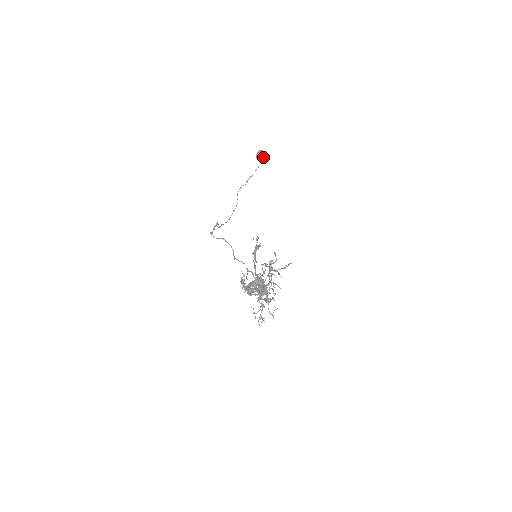
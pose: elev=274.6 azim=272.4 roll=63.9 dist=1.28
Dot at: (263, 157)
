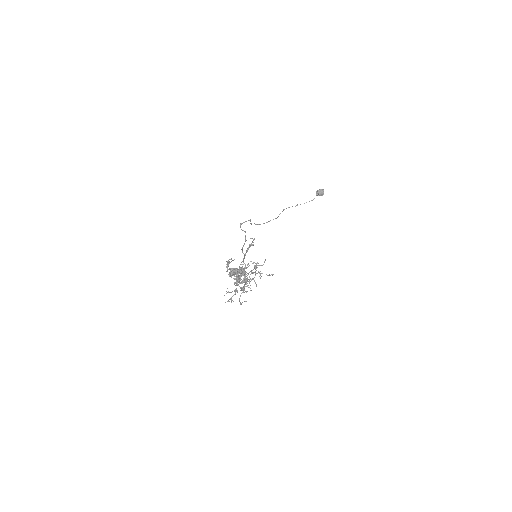
Dot at: (321, 195)
